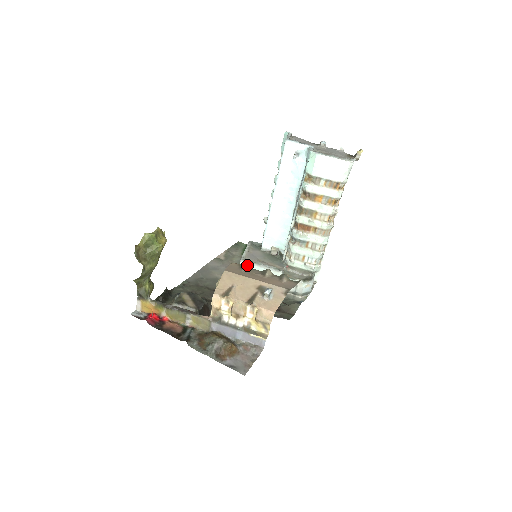
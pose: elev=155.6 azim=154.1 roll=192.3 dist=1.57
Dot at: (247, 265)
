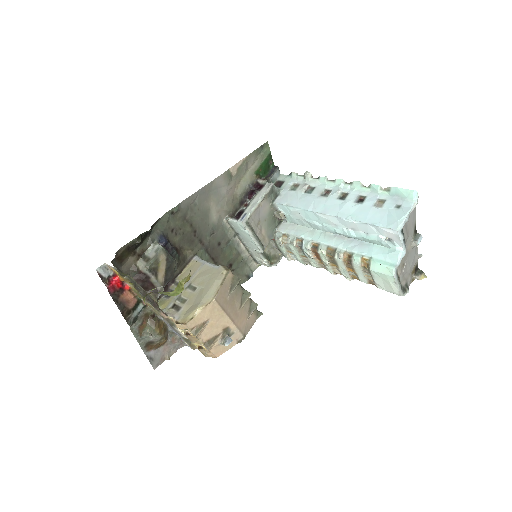
Dot at: (238, 283)
